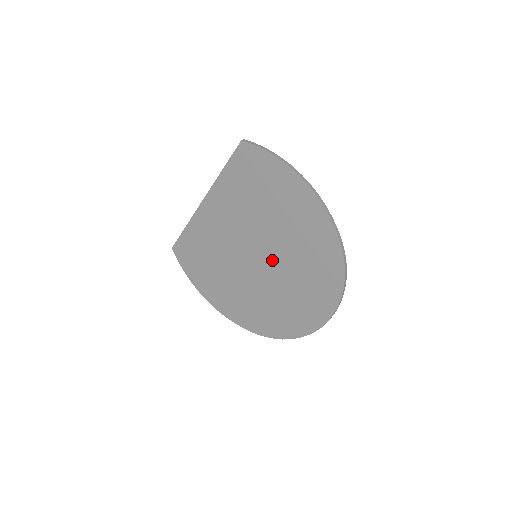
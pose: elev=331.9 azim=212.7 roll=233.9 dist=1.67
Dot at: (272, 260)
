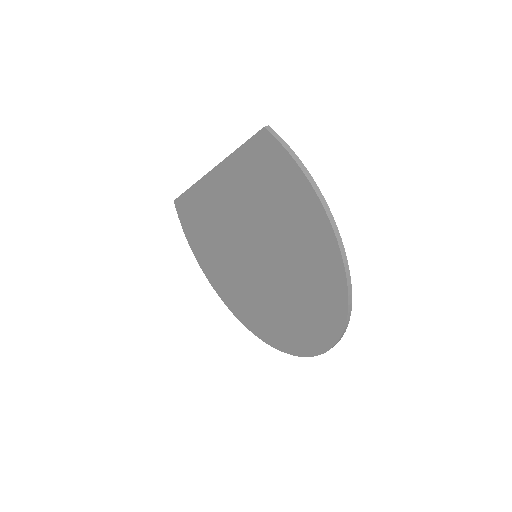
Dot at: (271, 270)
